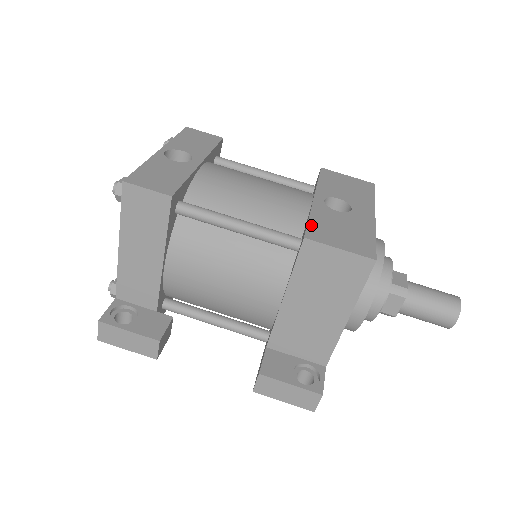
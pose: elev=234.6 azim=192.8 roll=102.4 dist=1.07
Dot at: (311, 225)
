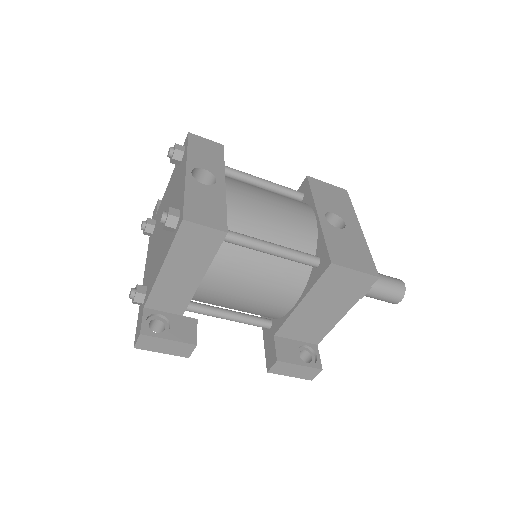
Dot at: (330, 248)
